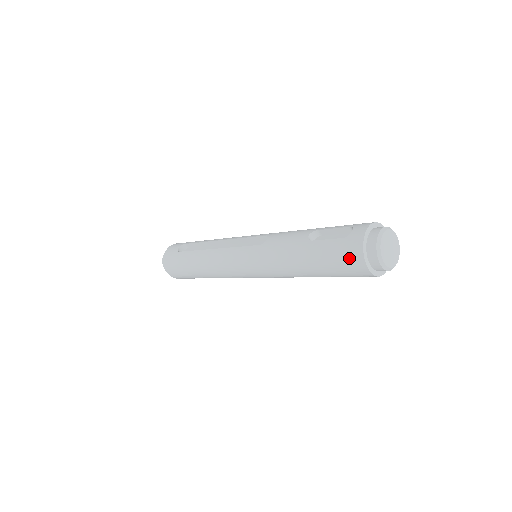
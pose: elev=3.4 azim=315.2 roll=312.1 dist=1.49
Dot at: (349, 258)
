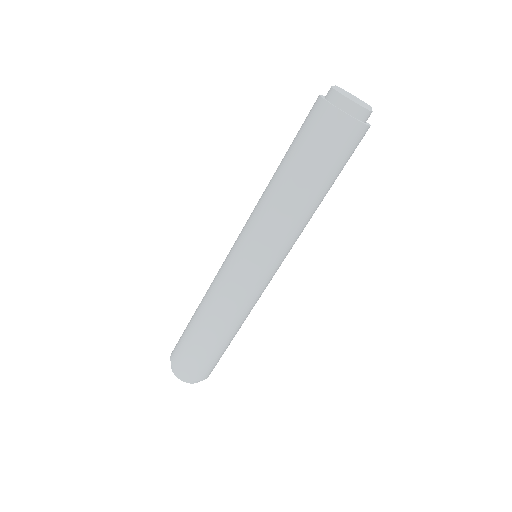
Dot at: (310, 111)
